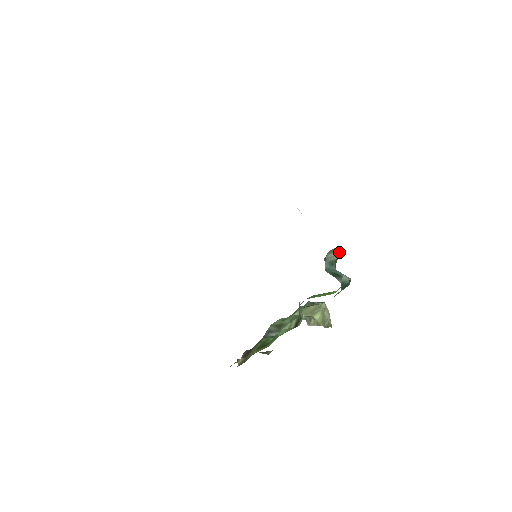
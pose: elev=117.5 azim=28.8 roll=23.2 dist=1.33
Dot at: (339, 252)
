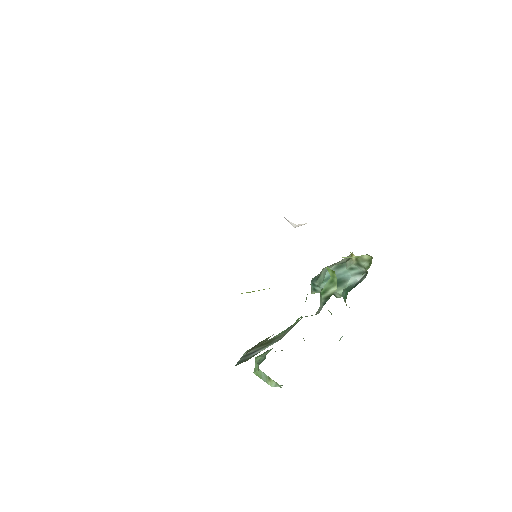
Dot at: (345, 258)
